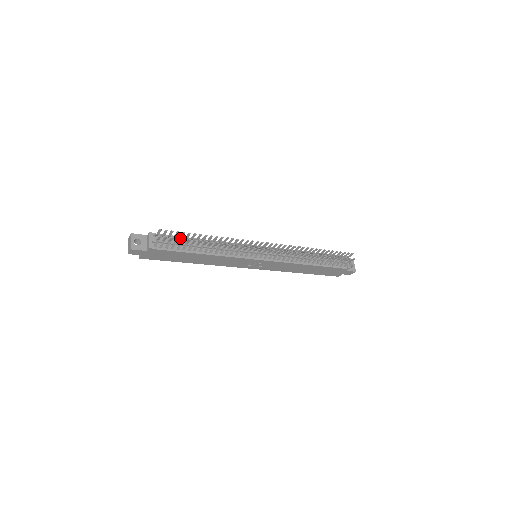
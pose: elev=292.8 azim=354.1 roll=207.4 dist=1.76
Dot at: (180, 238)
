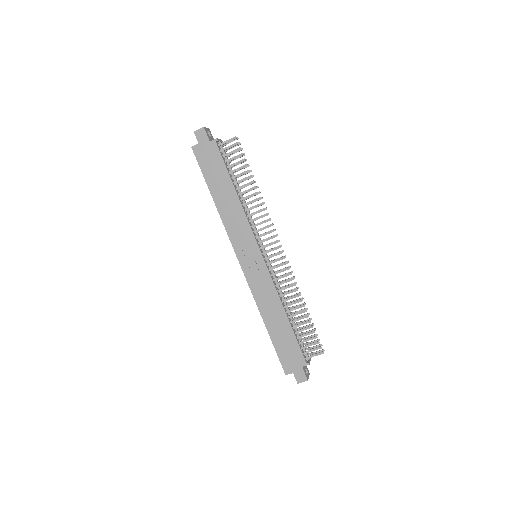
Dot at: occluded
